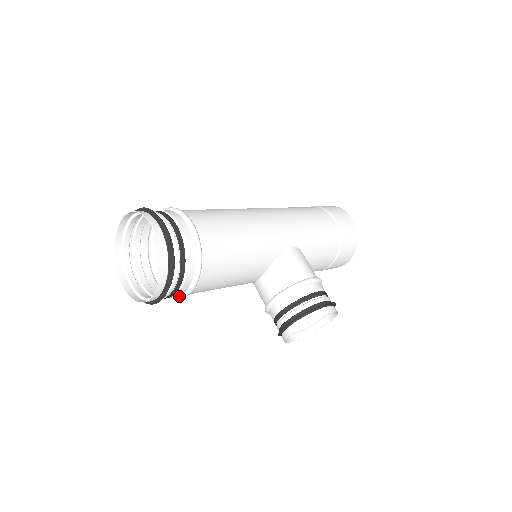
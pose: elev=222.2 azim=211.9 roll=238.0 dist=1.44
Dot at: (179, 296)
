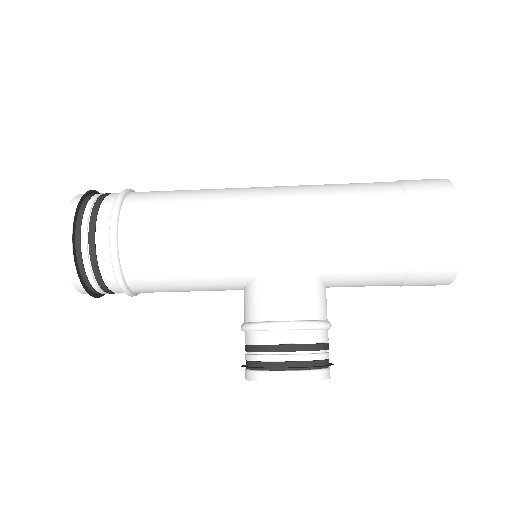
Dot at: occluded
